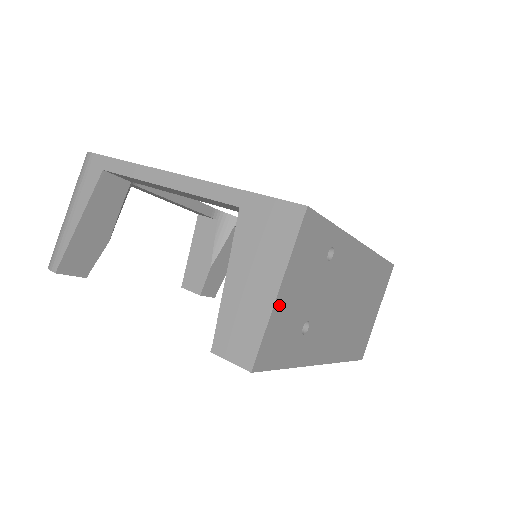
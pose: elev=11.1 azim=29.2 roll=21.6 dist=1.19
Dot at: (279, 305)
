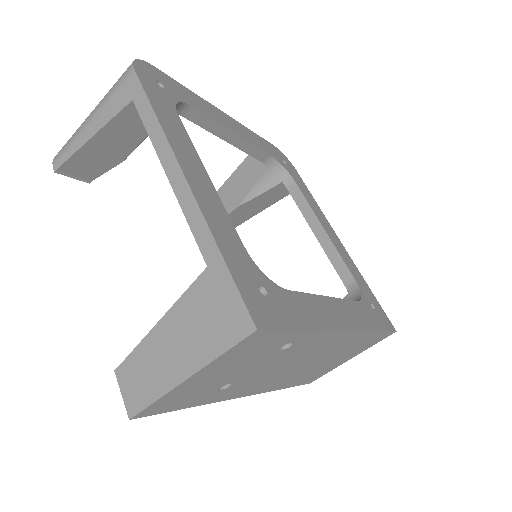
Dot at: (185, 385)
